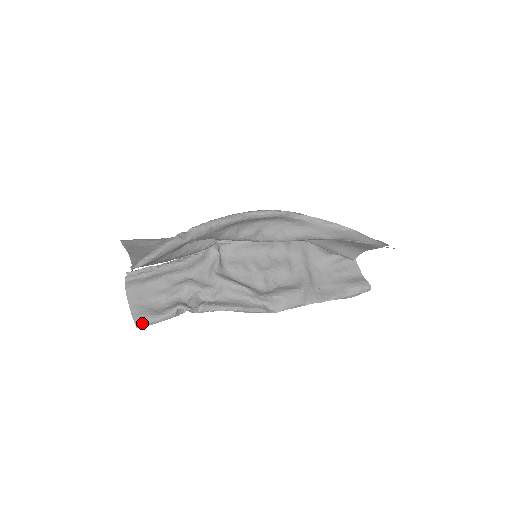
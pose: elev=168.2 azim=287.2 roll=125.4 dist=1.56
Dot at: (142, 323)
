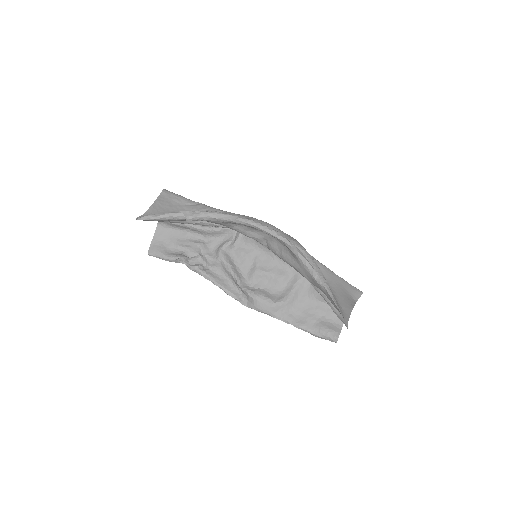
Dot at: (152, 253)
